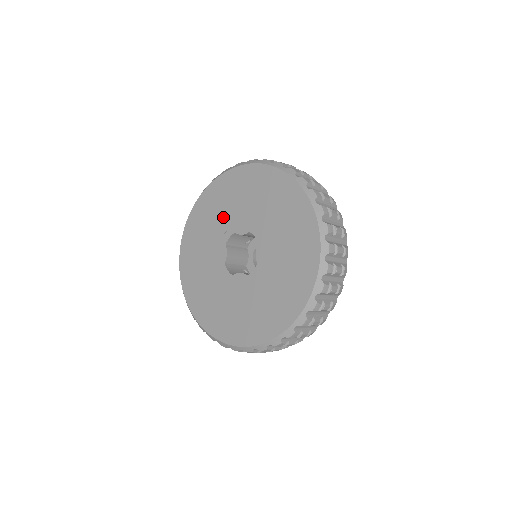
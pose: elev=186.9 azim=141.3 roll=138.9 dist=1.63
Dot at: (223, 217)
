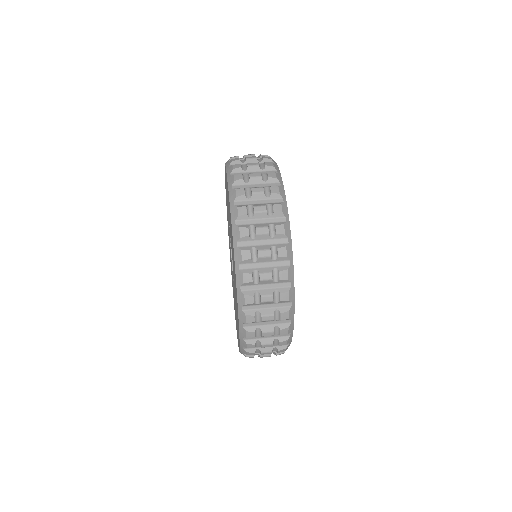
Dot at: occluded
